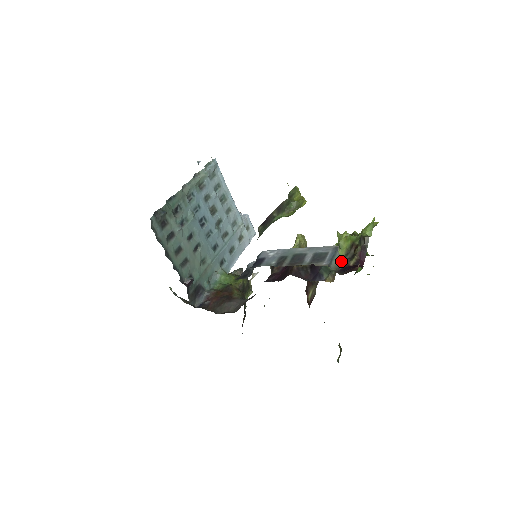
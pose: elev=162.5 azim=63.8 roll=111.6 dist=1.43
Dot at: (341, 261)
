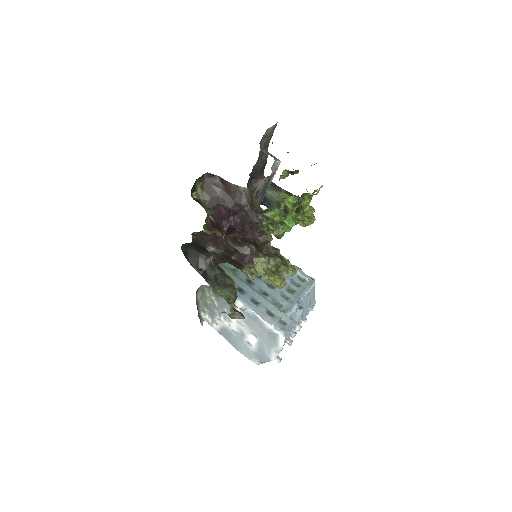
Dot at: (271, 156)
